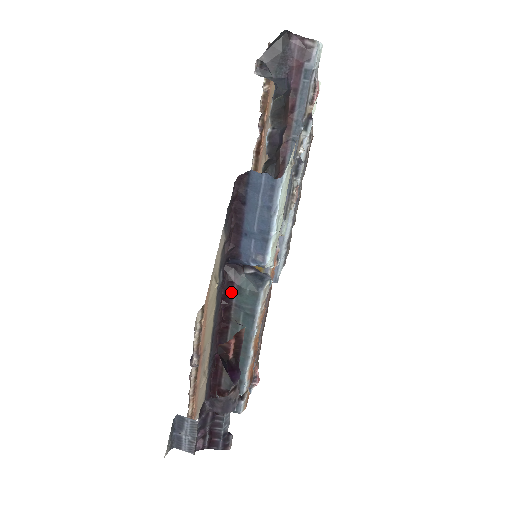
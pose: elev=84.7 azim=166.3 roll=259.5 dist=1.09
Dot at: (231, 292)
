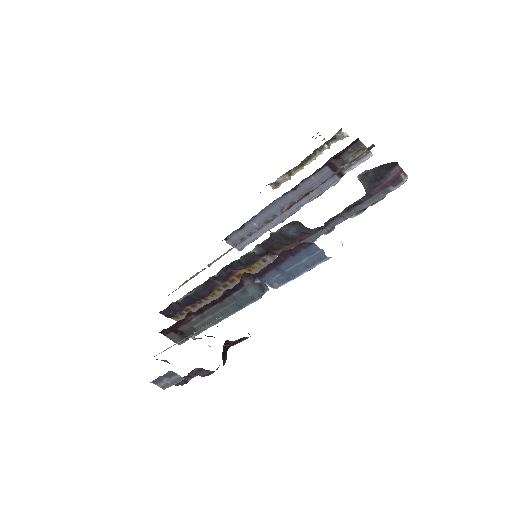
Dot at: (237, 290)
